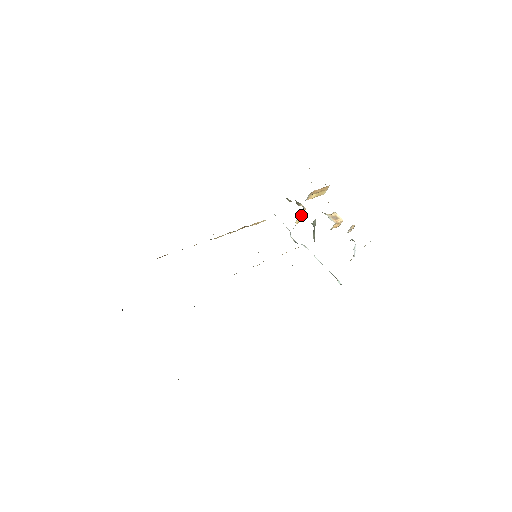
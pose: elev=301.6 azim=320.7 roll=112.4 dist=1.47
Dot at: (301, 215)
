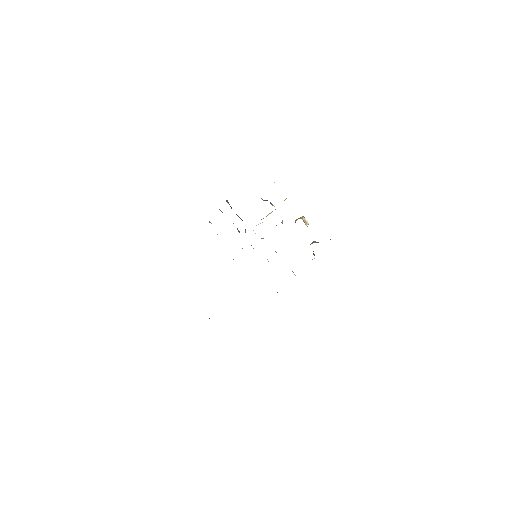
Dot at: (270, 213)
